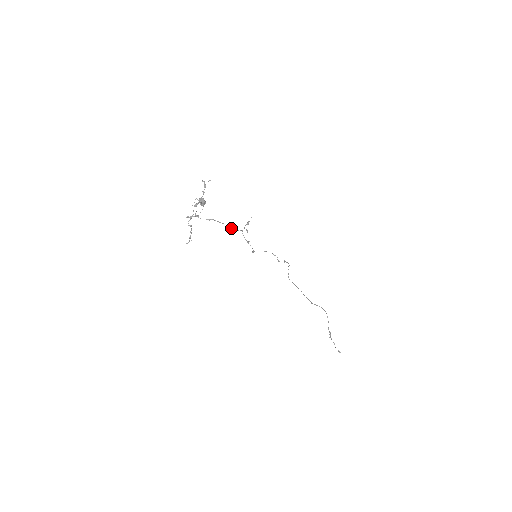
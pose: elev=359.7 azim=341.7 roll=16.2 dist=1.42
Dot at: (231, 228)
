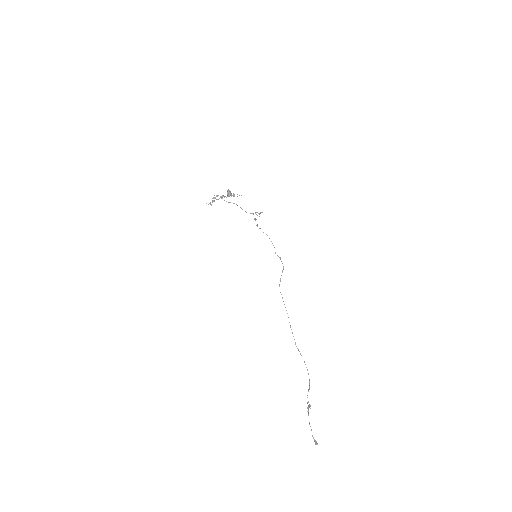
Dot at: (245, 211)
